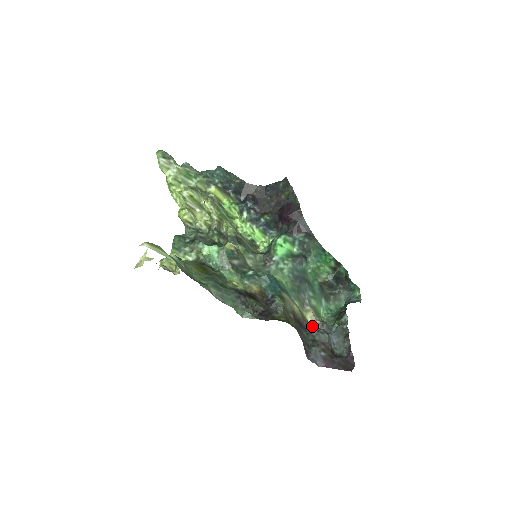
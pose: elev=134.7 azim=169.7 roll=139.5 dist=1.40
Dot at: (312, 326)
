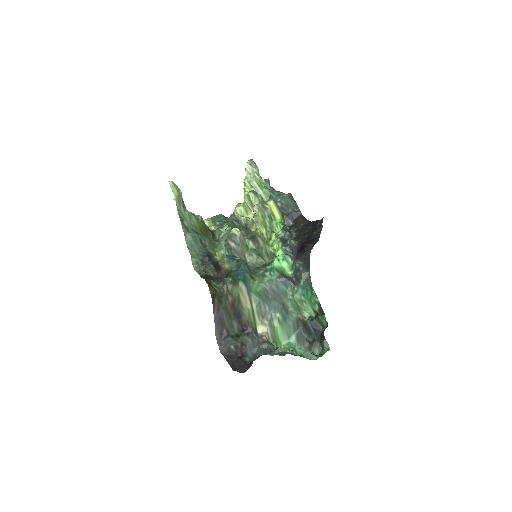
Dot at: (249, 329)
